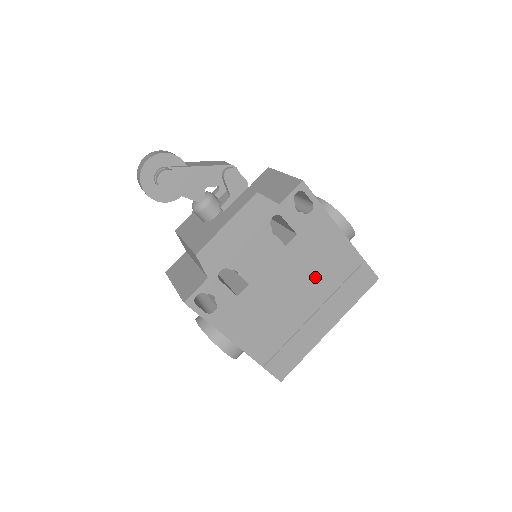
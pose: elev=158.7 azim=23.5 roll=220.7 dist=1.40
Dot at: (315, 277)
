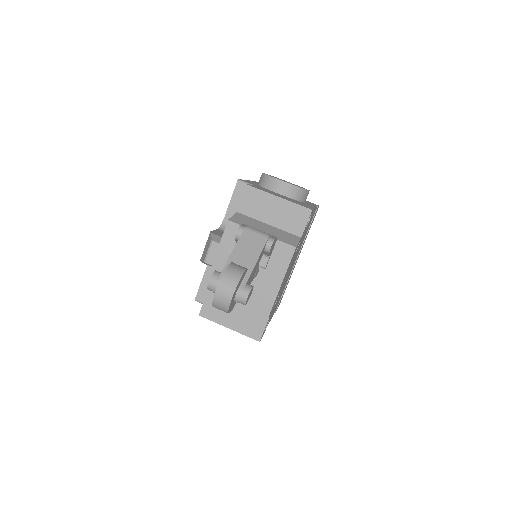
Dot at: occluded
